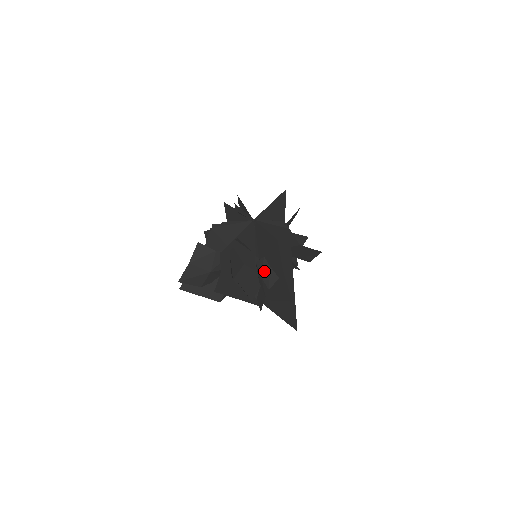
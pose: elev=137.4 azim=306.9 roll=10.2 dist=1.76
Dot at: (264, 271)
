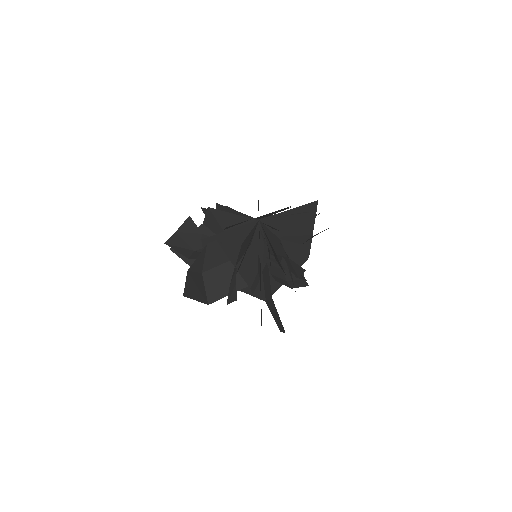
Dot at: (232, 283)
